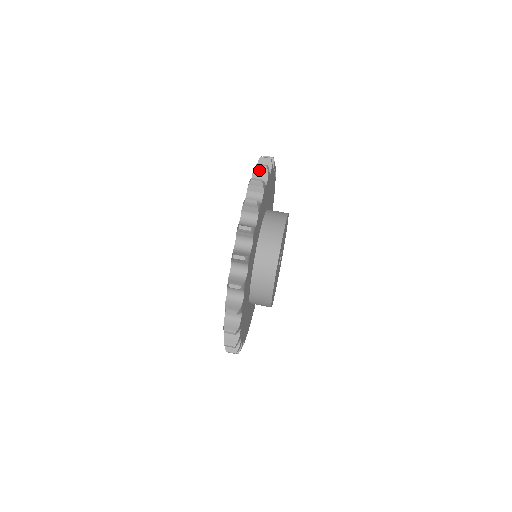
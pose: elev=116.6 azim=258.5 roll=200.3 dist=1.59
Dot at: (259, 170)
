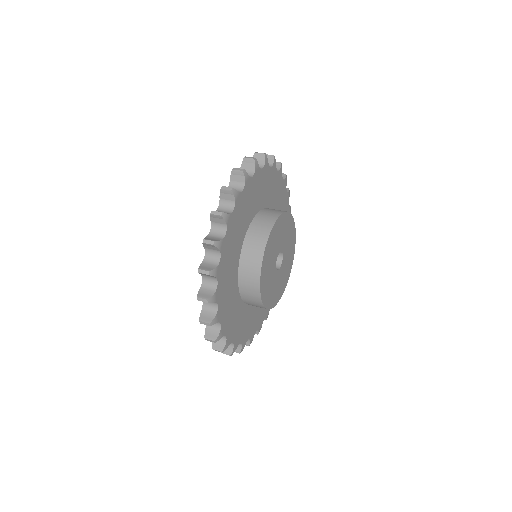
Dot at: (257, 157)
